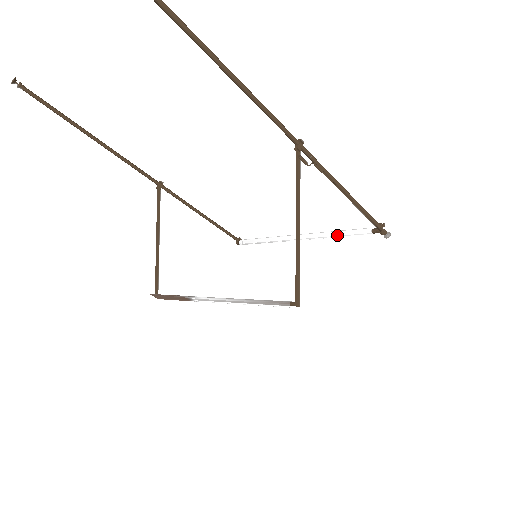
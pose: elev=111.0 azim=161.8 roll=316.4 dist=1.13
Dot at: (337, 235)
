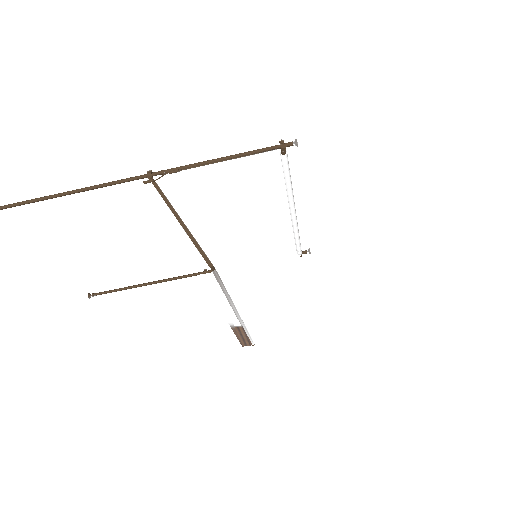
Dot at: occluded
